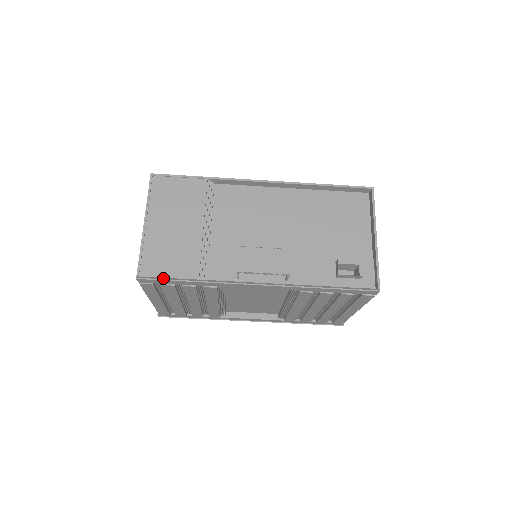
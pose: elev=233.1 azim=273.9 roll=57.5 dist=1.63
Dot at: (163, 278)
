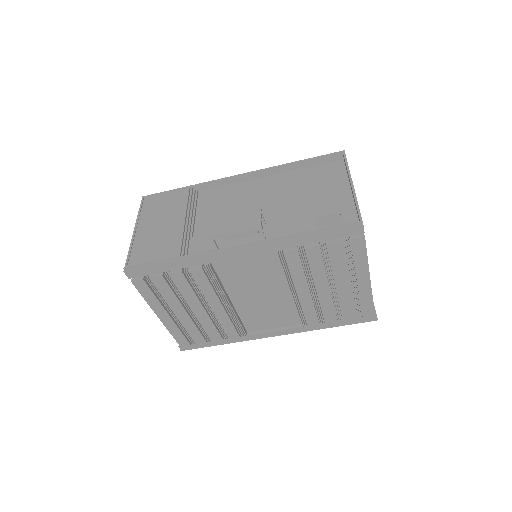
Dot at: (146, 264)
